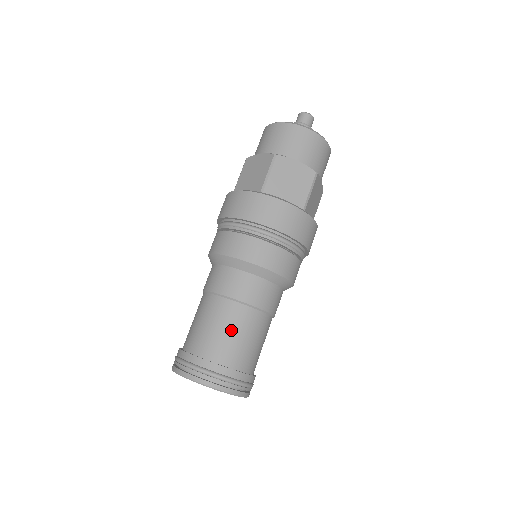
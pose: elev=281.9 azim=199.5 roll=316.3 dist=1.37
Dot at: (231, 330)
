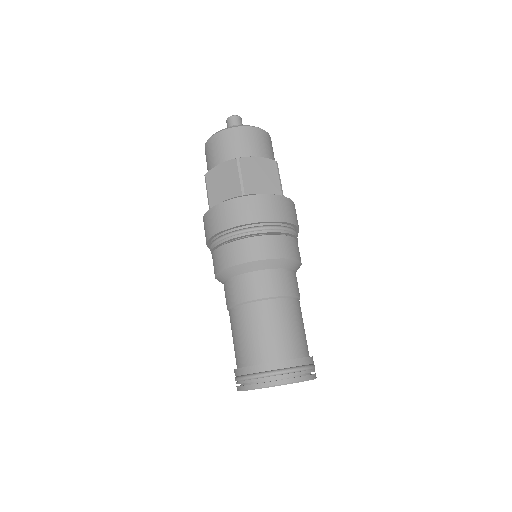
Dot at: (243, 332)
